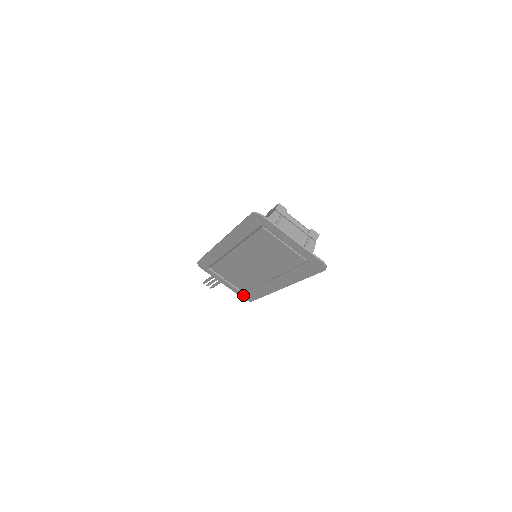
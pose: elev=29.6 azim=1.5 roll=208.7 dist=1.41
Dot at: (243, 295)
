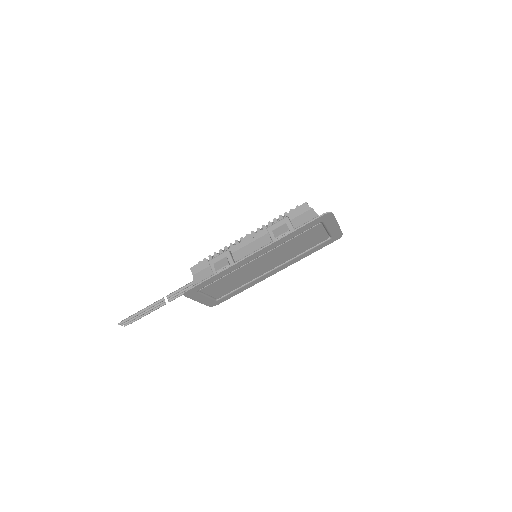
Dot at: (214, 302)
